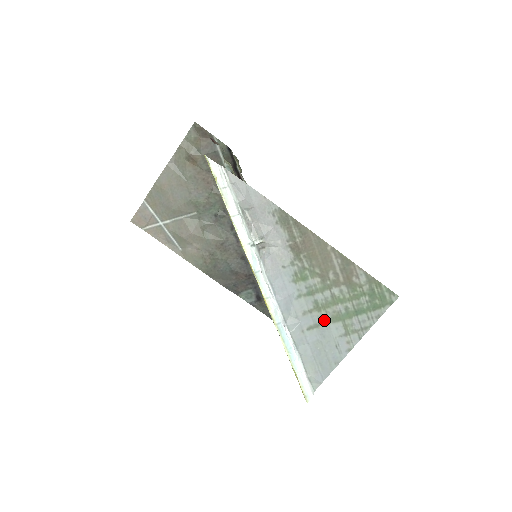
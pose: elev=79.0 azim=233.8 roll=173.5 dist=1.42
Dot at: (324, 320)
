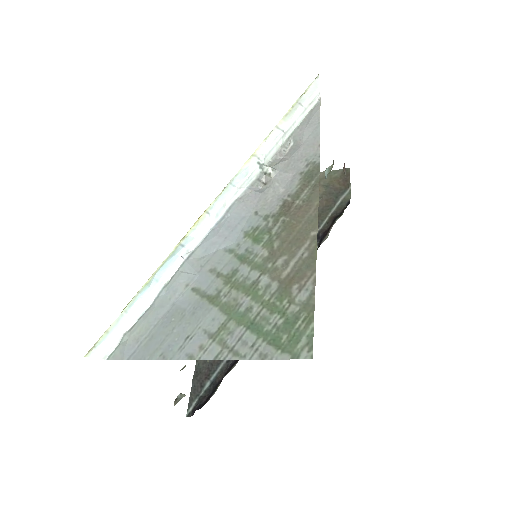
Dot at: (217, 297)
